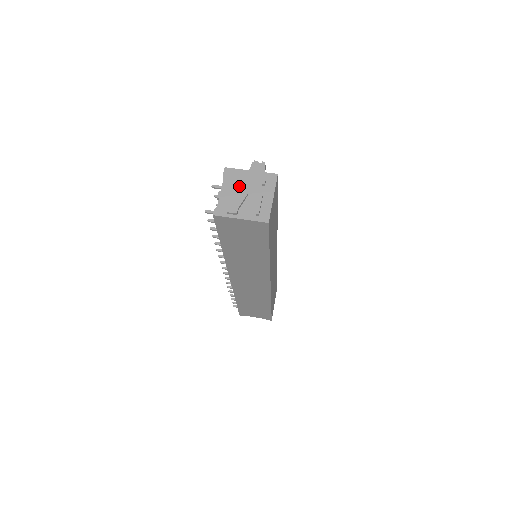
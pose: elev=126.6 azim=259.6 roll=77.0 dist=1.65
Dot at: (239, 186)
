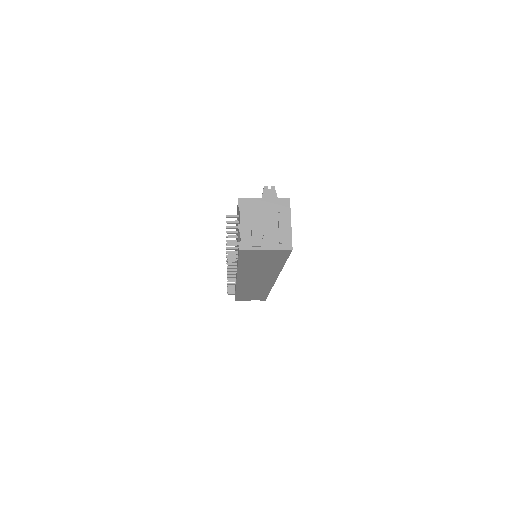
Dot at: (257, 217)
